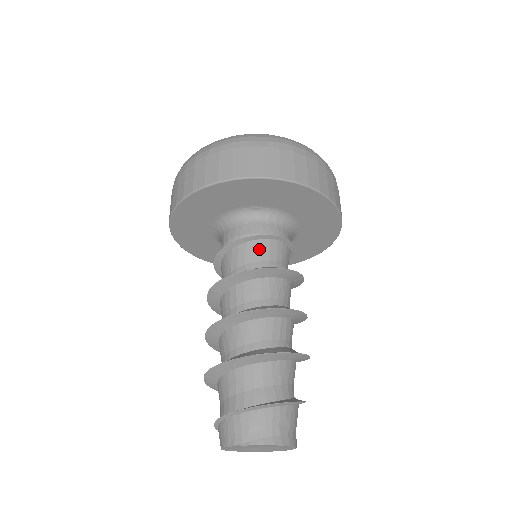
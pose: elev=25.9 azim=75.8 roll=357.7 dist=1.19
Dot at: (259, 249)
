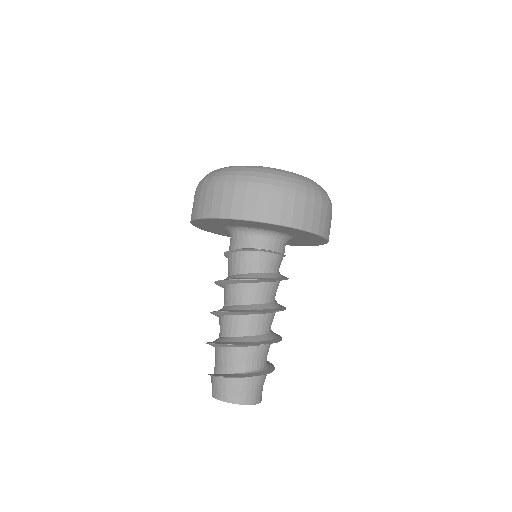
Dot at: (234, 260)
